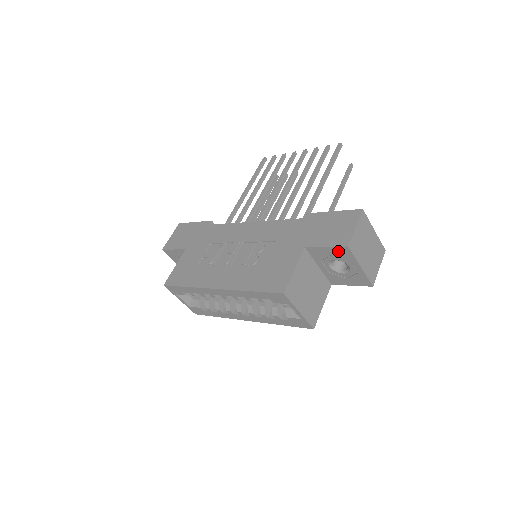
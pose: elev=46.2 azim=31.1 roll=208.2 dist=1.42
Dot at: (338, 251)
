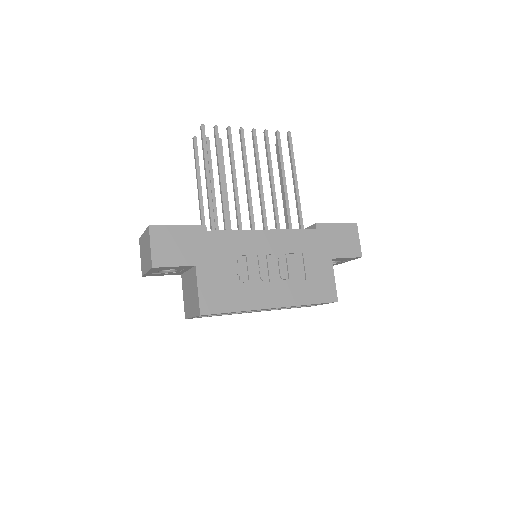
Dot at: (351, 258)
